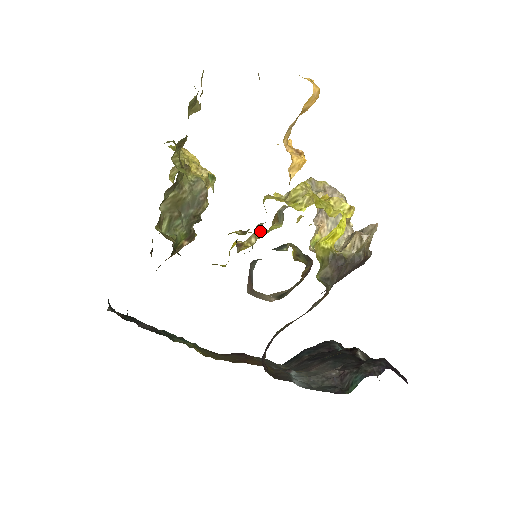
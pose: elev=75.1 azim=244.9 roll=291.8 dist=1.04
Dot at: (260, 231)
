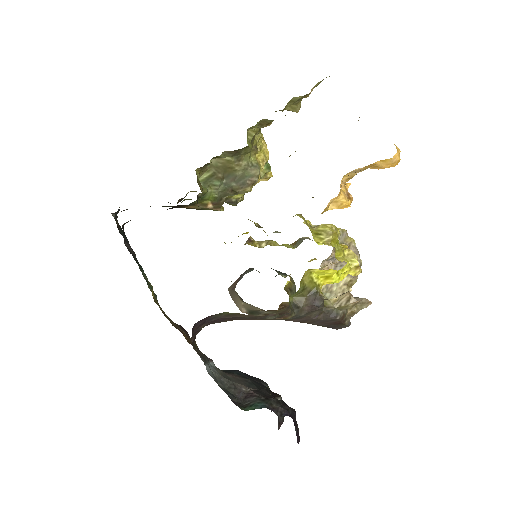
Dot at: (274, 241)
